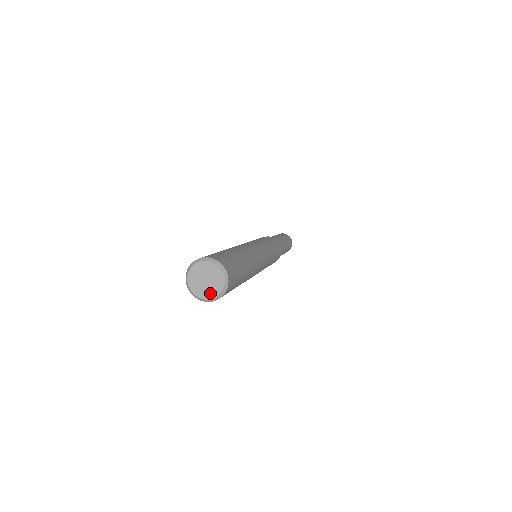
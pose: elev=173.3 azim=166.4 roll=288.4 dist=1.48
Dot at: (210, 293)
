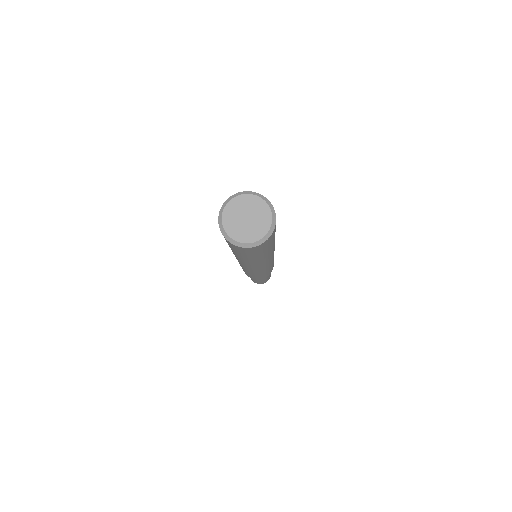
Dot at: (241, 234)
